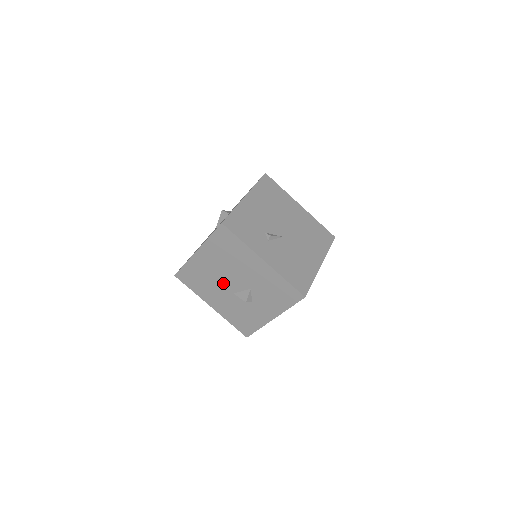
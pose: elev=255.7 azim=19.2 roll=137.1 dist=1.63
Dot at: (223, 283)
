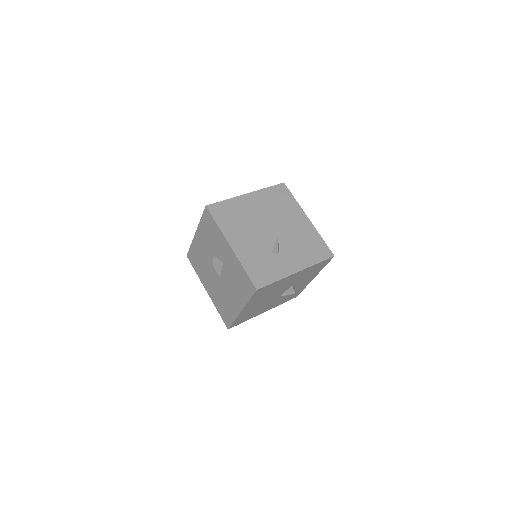
Dot at: (269, 301)
